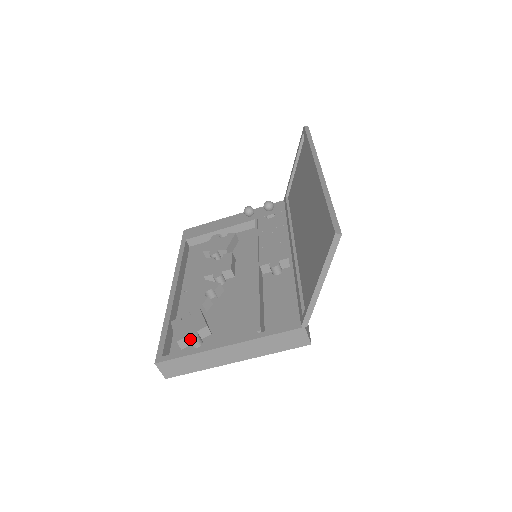
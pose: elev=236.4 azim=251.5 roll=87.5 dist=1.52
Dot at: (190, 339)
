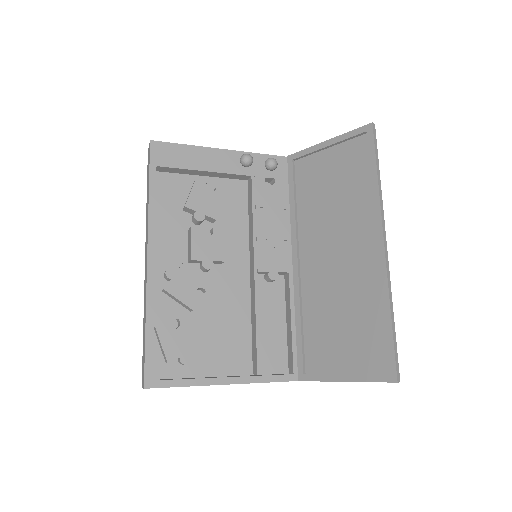
Dot at: (184, 363)
